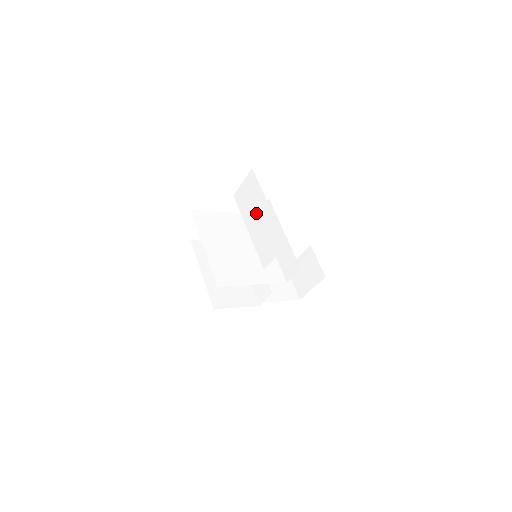
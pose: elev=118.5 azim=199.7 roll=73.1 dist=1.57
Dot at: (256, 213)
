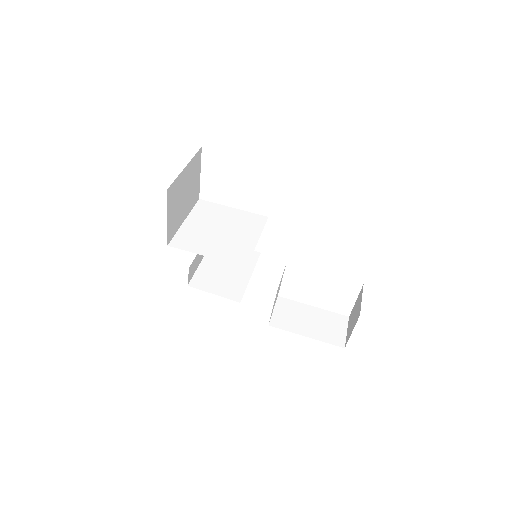
Dot at: occluded
